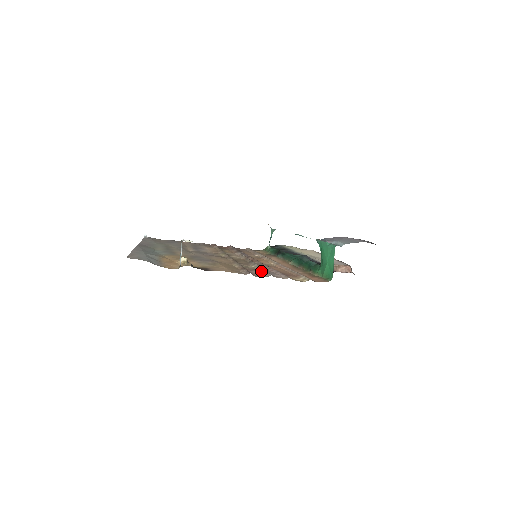
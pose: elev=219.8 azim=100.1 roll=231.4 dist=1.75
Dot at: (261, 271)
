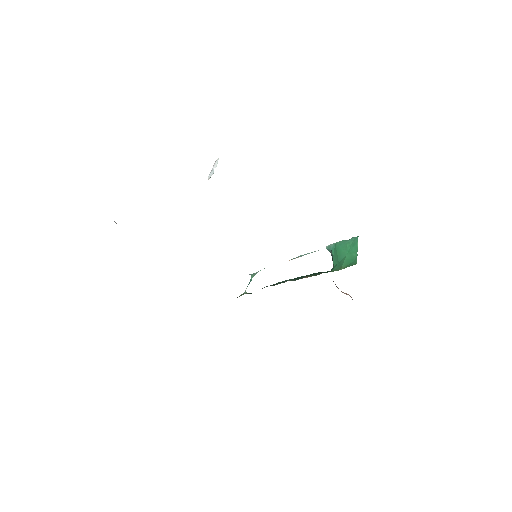
Dot at: occluded
